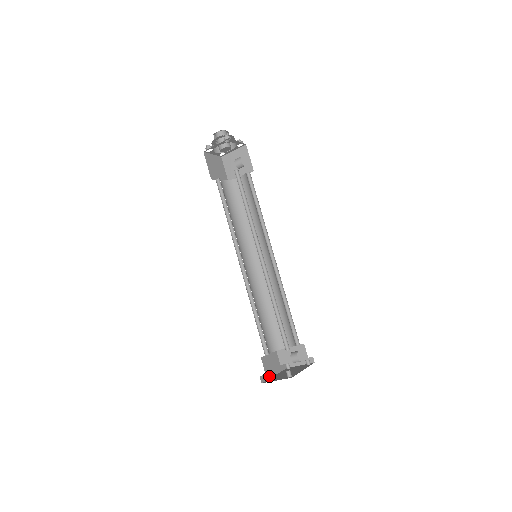
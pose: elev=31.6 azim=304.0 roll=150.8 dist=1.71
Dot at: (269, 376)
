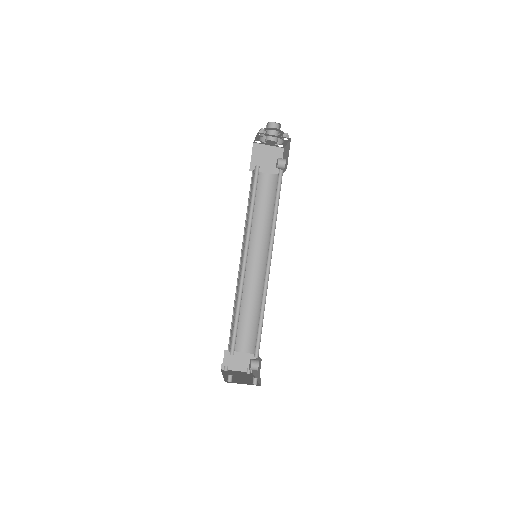
Dot at: occluded
